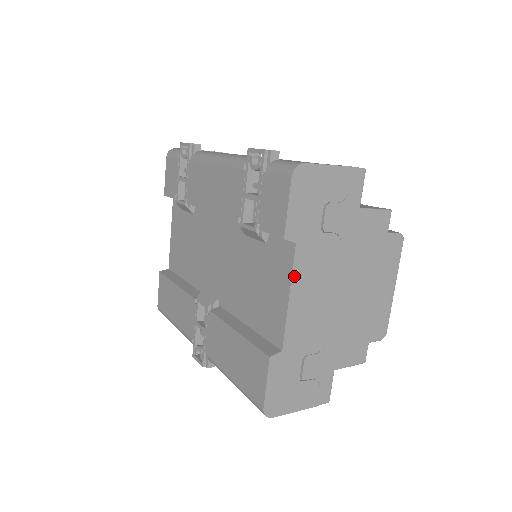
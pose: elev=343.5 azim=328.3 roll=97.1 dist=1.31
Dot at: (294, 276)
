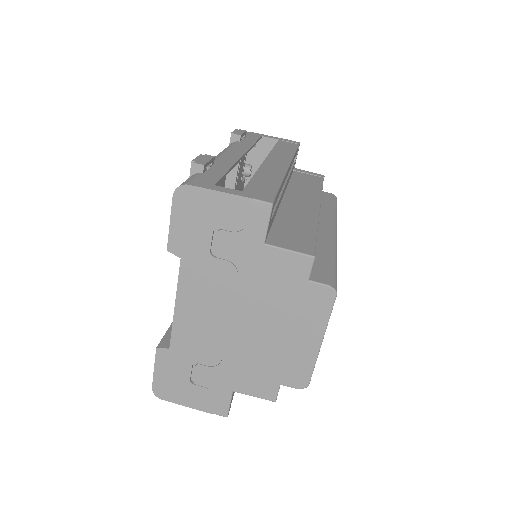
Dot at: (180, 287)
